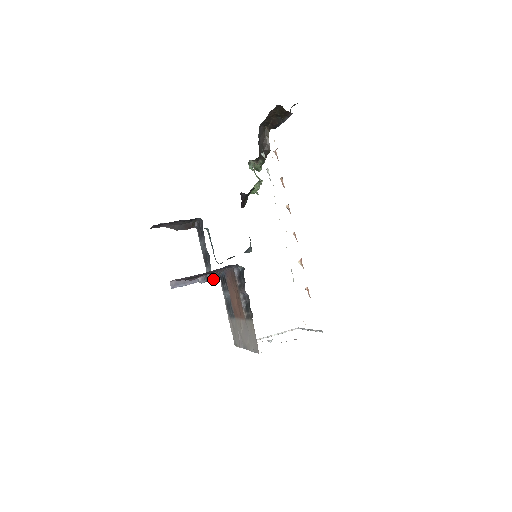
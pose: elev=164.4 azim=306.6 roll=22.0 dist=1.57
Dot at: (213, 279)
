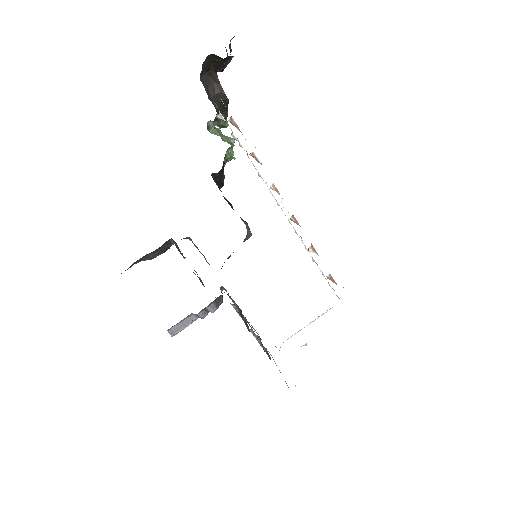
Dot at: (214, 309)
